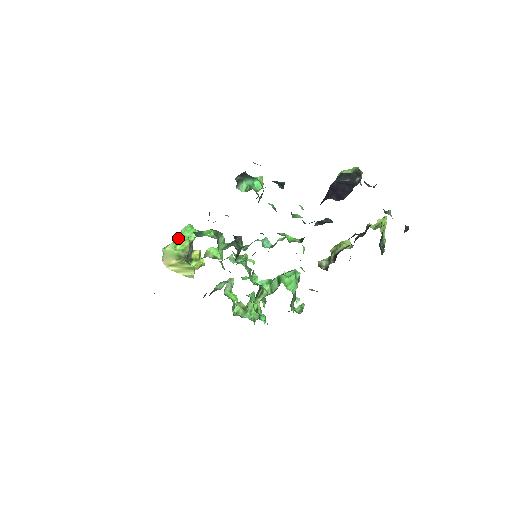
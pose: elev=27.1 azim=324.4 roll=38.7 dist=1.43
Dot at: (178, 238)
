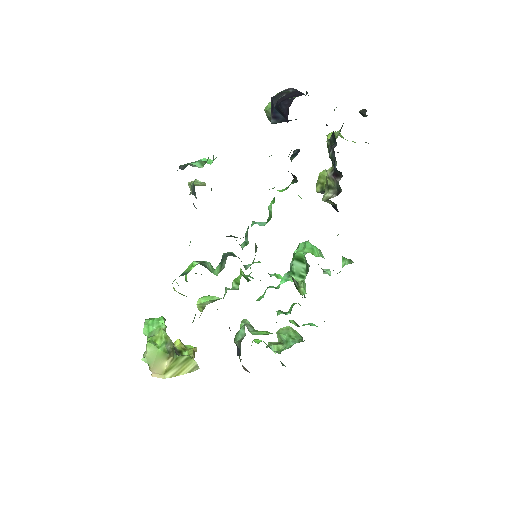
Dot at: (148, 337)
